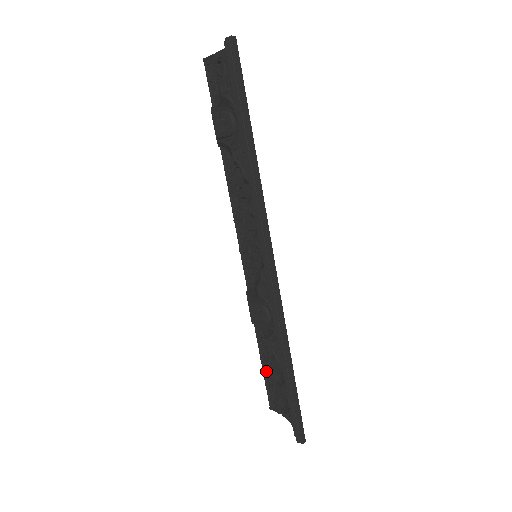
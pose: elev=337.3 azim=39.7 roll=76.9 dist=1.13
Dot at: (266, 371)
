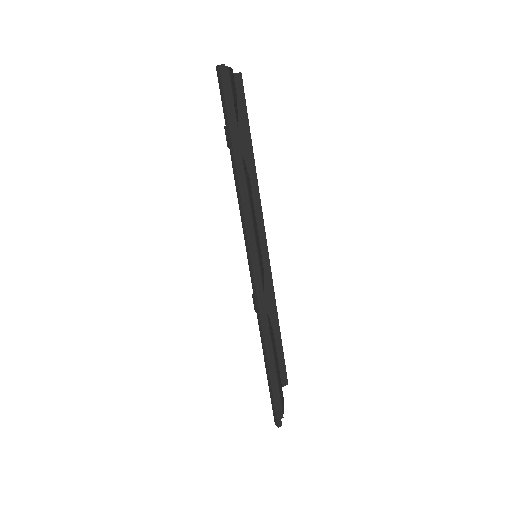
Dot at: occluded
